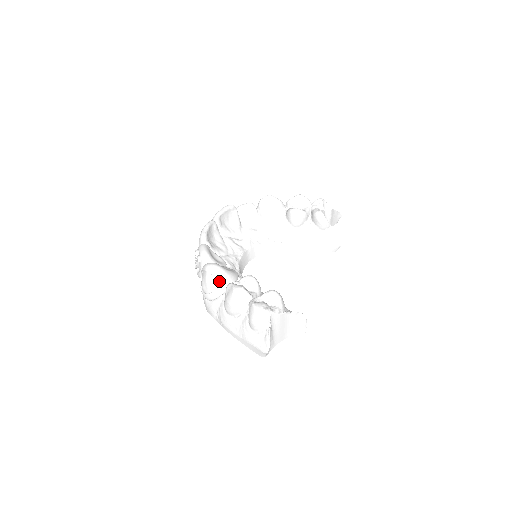
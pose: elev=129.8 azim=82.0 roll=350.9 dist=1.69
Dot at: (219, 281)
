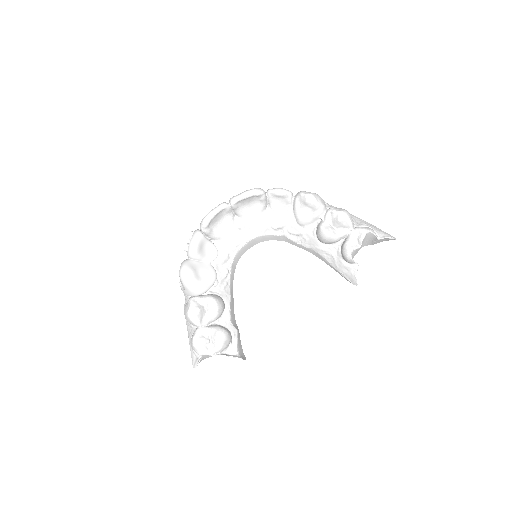
Dot at: (186, 289)
